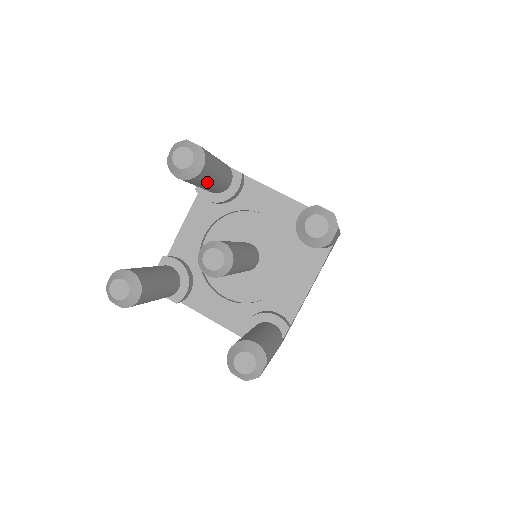
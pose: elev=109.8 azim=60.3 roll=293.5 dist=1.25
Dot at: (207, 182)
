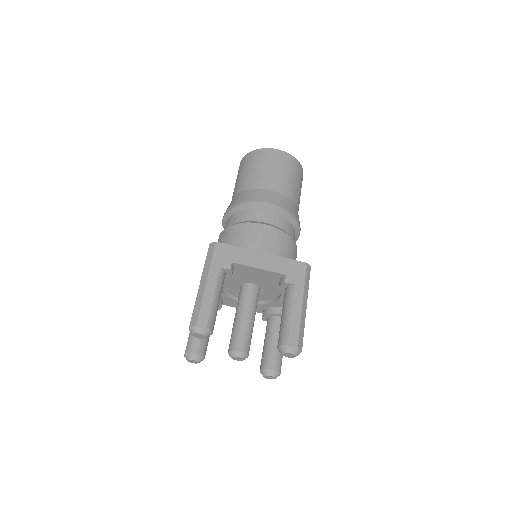
Dot at: occluded
